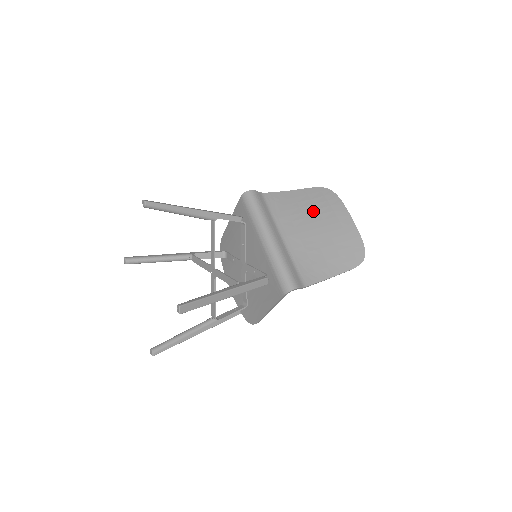
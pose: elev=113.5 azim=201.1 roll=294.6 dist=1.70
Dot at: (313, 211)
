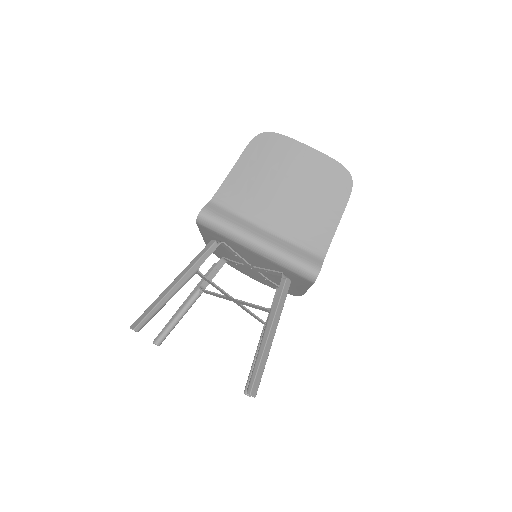
Dot at: (269, 174)
